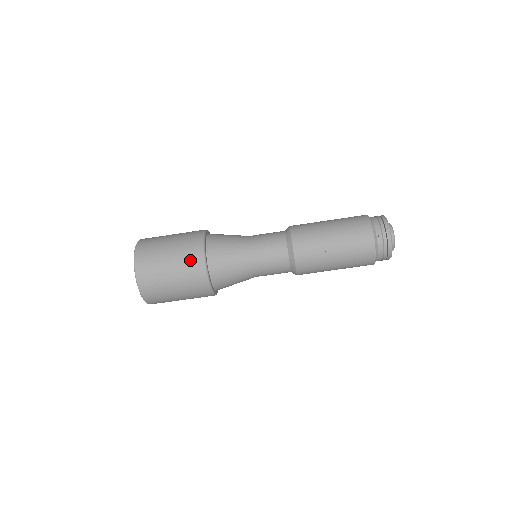
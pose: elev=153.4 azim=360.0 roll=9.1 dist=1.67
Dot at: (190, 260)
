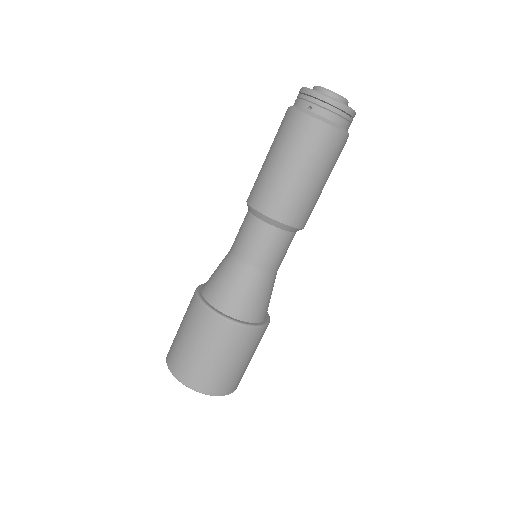
Dot at: (201, 323)
